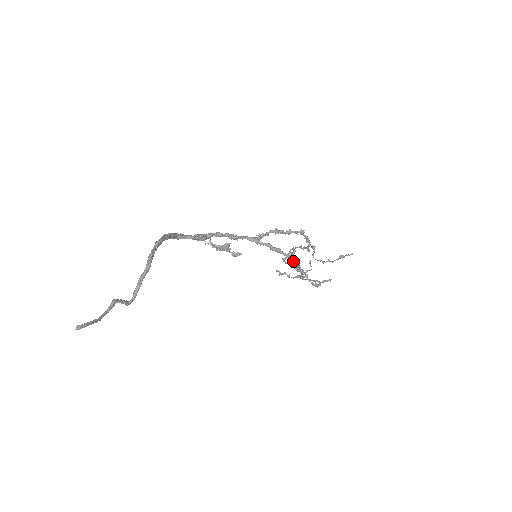
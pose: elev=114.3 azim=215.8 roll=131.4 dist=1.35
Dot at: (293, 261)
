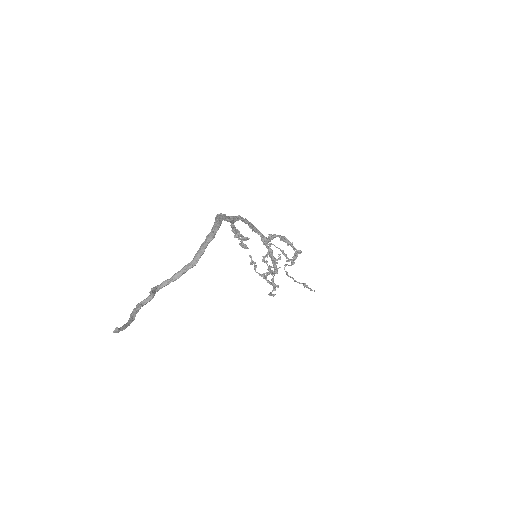
Dot at: (275, 273)
